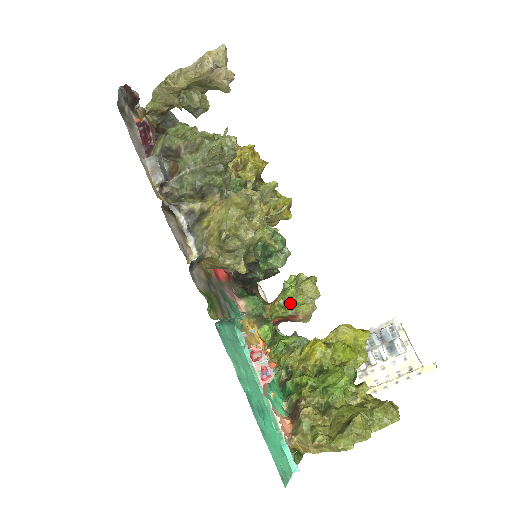
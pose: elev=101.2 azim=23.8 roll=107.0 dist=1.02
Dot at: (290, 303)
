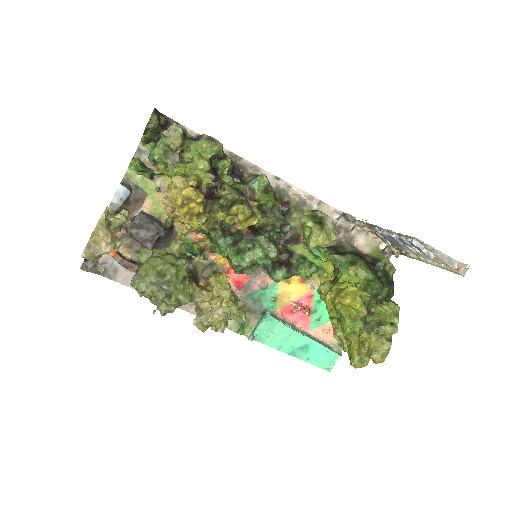
Dot at: occluded
